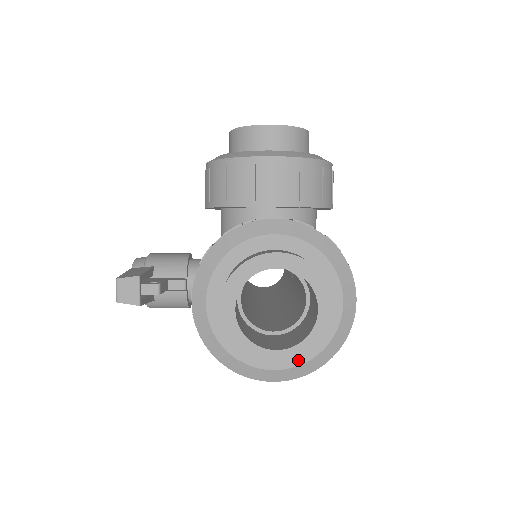
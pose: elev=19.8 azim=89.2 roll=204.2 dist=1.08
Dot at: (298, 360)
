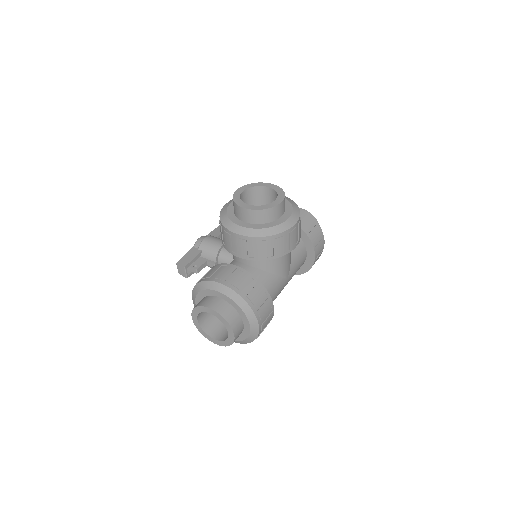
Dot at: occluded
